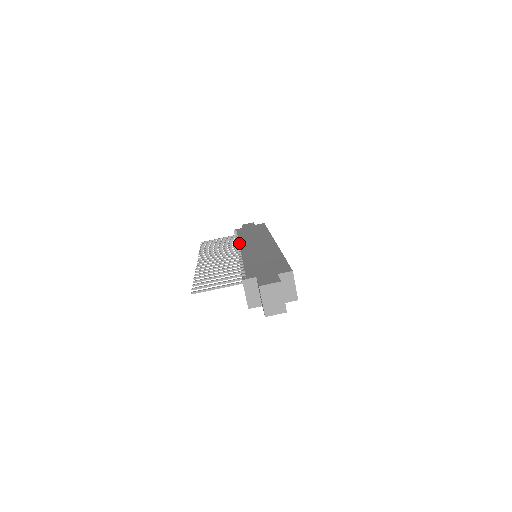
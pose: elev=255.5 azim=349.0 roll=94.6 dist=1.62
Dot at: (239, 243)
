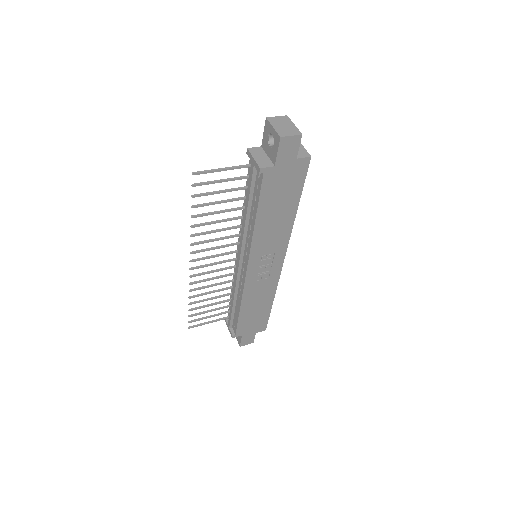
Dot at: occluded
